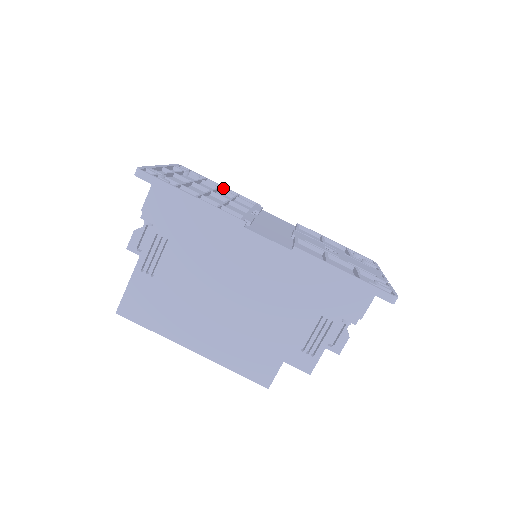
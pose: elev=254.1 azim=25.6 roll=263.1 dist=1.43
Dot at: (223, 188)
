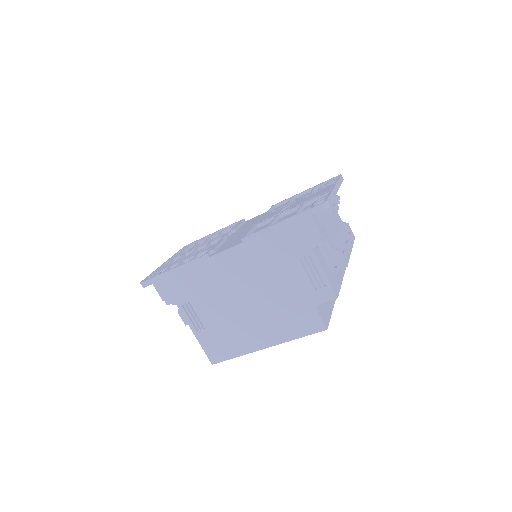
Dot at: (216, 233)
